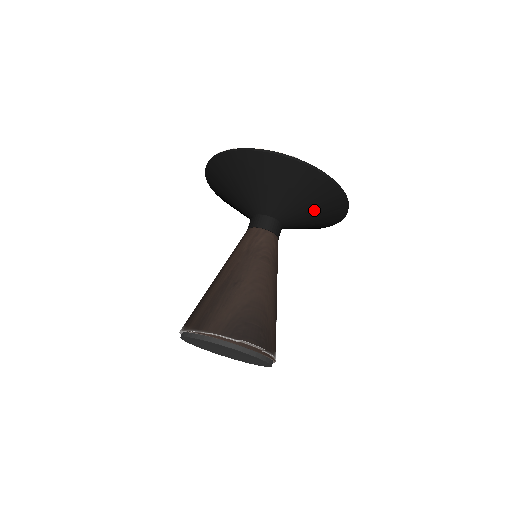
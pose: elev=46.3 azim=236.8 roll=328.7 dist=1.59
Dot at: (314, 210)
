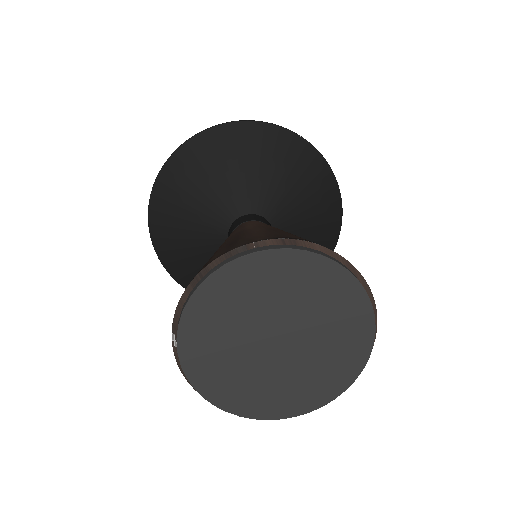
Dot at: (308, 239)
